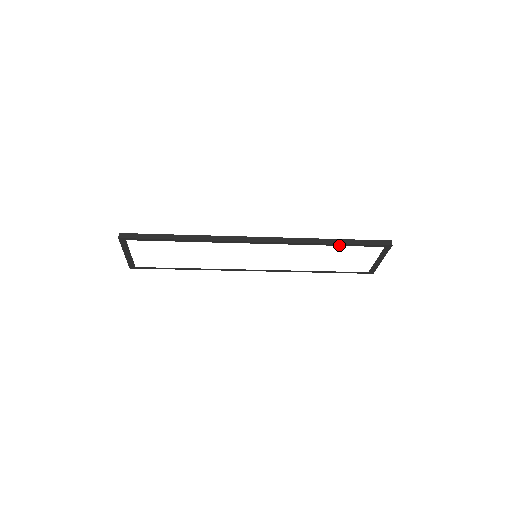
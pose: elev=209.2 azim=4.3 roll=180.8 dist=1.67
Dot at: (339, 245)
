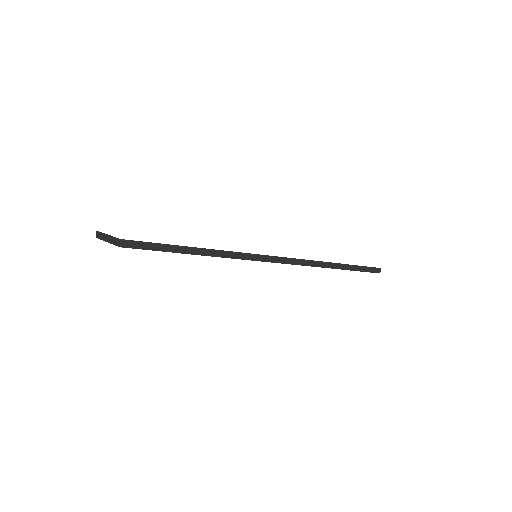
Dot at: (341, 269)
